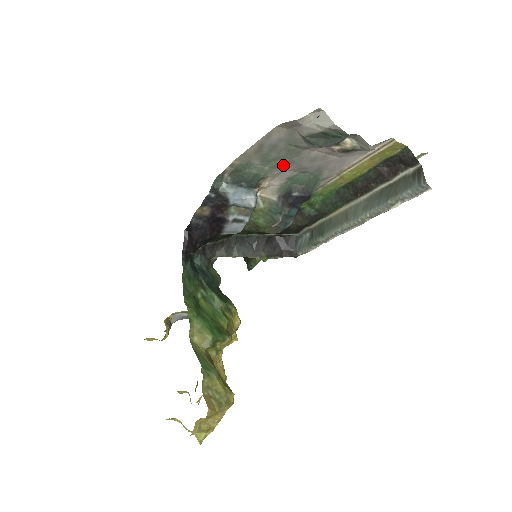
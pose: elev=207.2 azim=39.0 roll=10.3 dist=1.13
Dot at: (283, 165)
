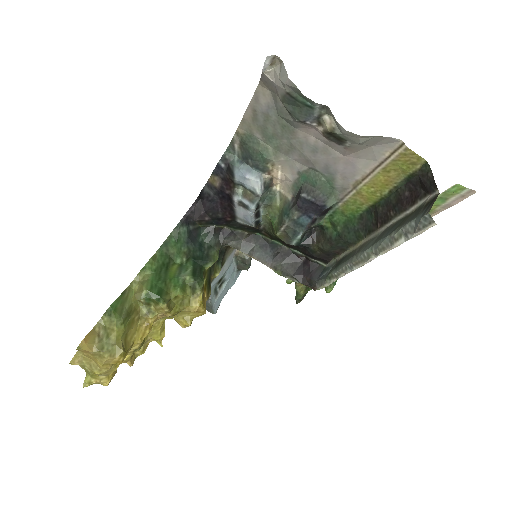
Dot at: (286, 149)
